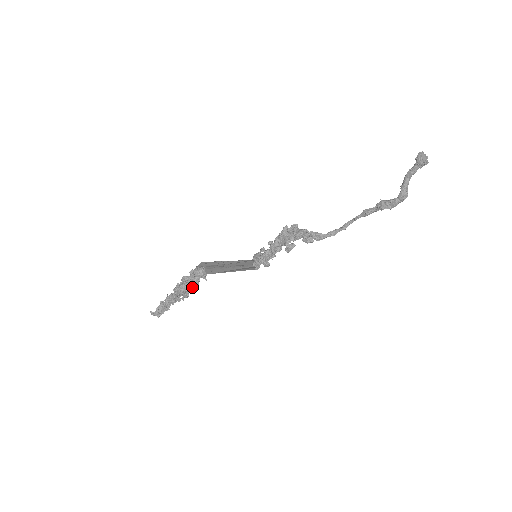
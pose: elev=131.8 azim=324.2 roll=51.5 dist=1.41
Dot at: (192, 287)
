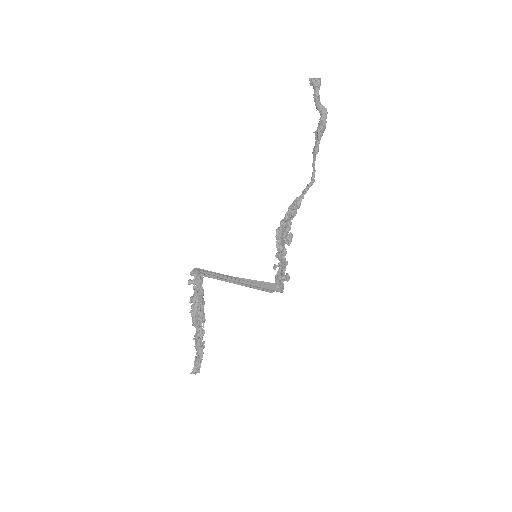
Dot at: (200, 300)
